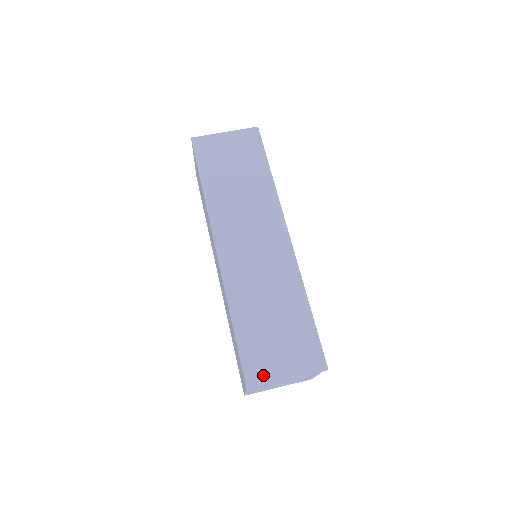
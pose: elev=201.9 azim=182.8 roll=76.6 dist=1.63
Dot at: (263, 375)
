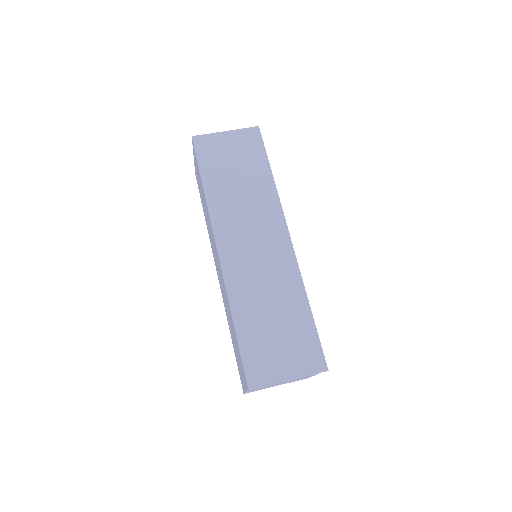
Dot at: (264, 376)
